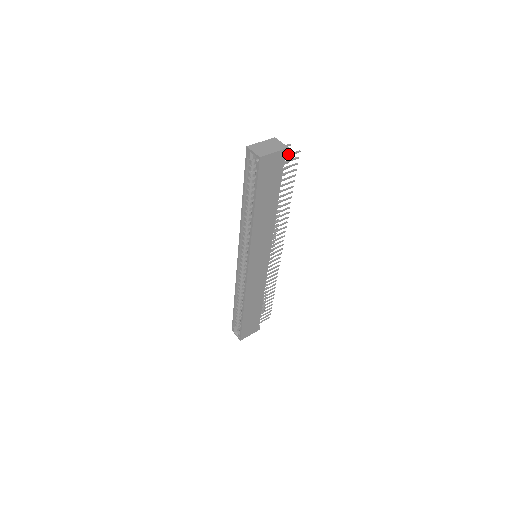
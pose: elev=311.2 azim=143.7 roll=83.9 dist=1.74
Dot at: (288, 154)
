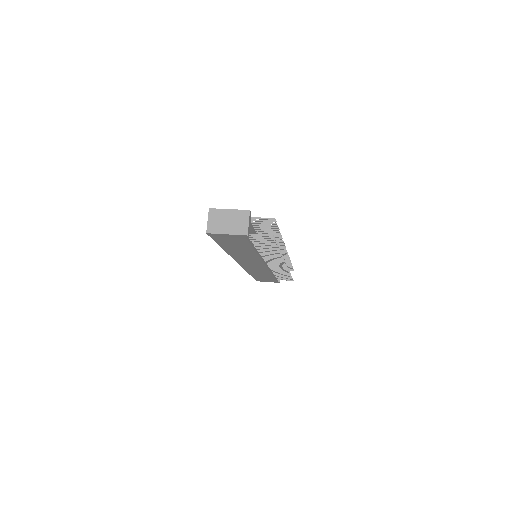
Dot at: (255, 234)
